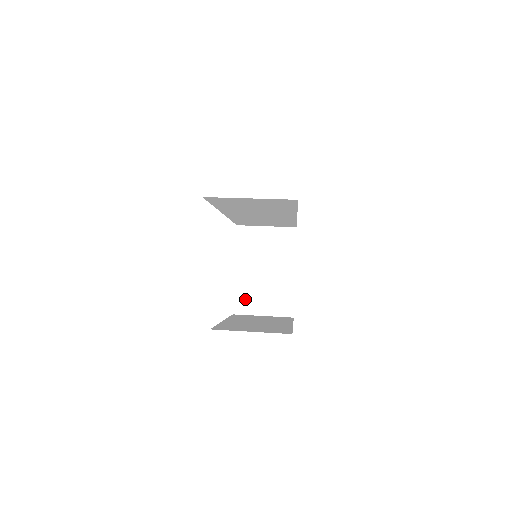
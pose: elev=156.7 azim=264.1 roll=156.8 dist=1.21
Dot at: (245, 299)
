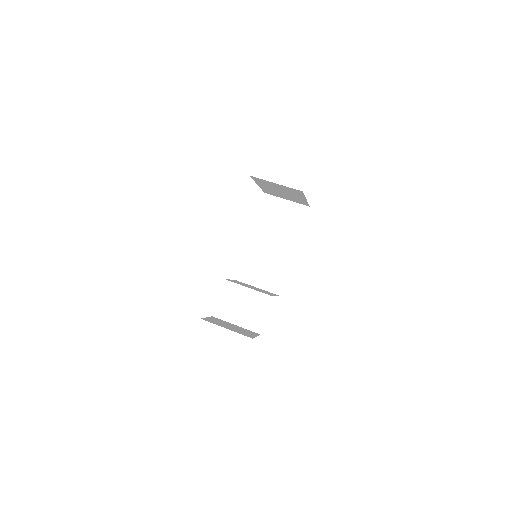
Dot at: (271, 193)
